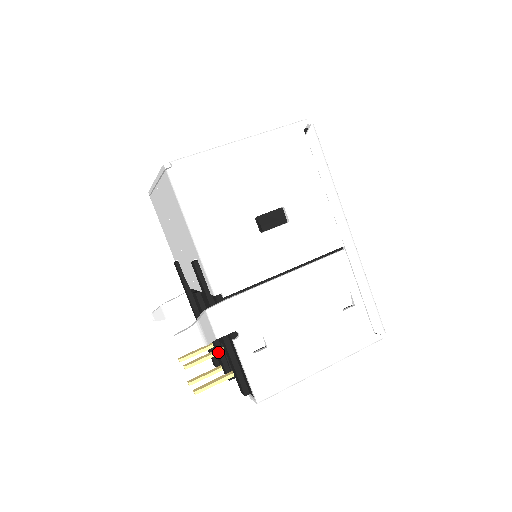
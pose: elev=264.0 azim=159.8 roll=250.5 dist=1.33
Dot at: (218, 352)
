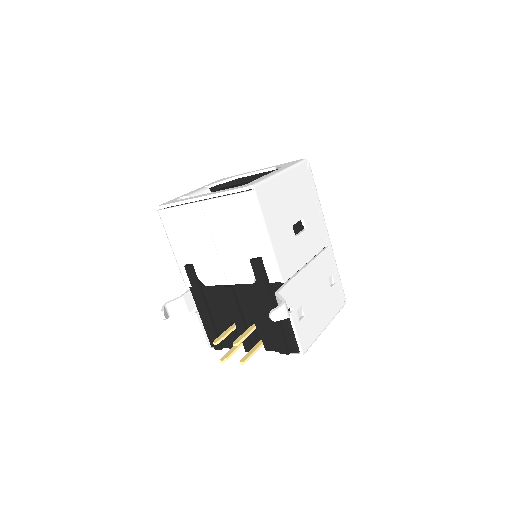
Dot at: (253, 330)
